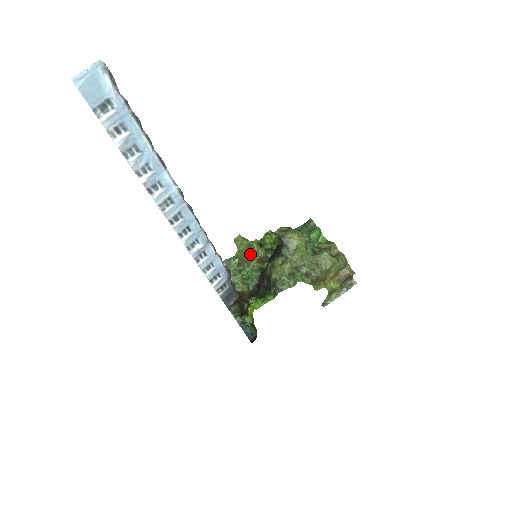
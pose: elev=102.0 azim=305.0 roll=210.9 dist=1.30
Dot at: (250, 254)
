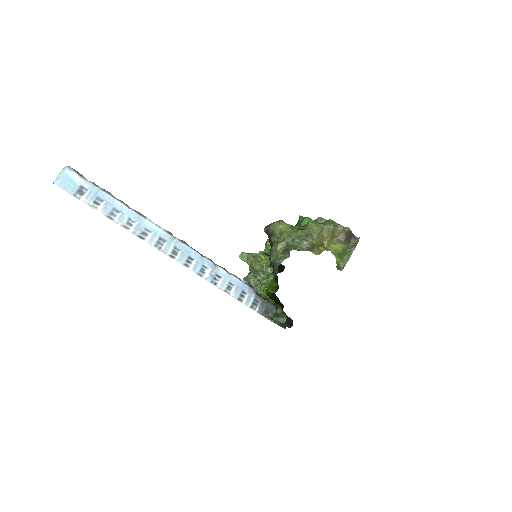
Dot at: (259, 263)
